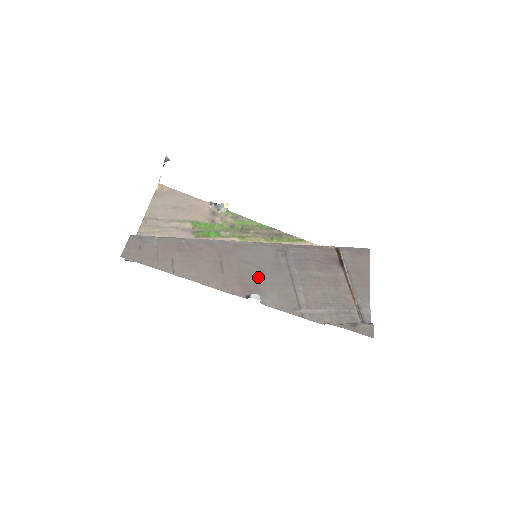
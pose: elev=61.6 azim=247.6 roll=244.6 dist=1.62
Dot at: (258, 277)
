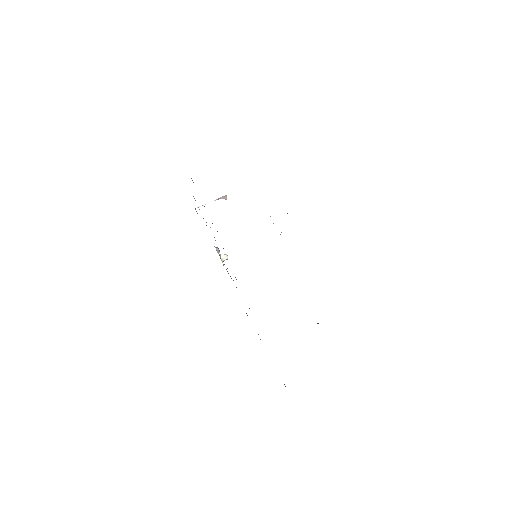
Dot at: occluded
